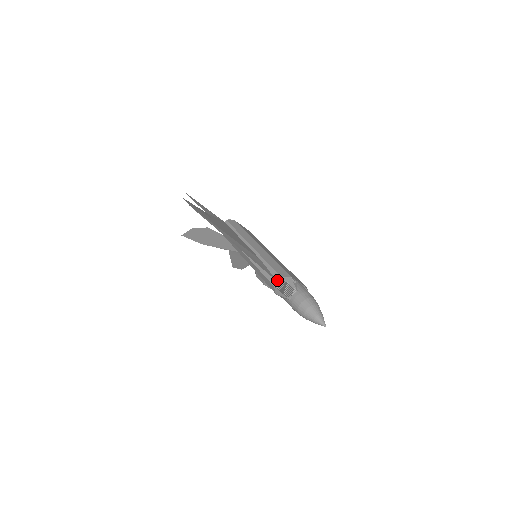
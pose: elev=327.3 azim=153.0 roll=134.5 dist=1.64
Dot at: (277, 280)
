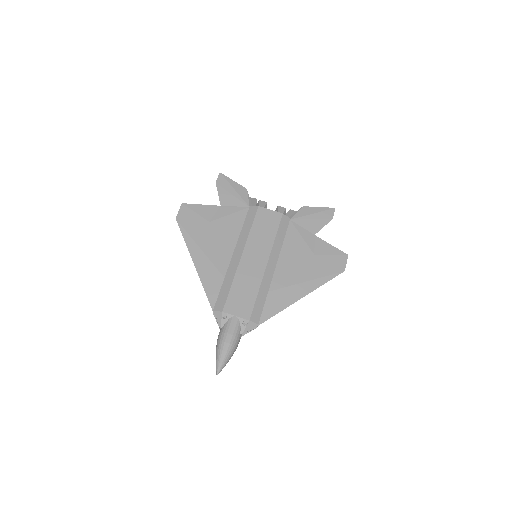
Dot at: (213, 311)
